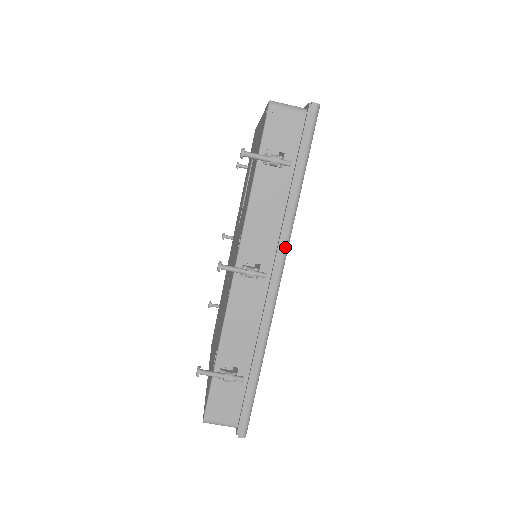
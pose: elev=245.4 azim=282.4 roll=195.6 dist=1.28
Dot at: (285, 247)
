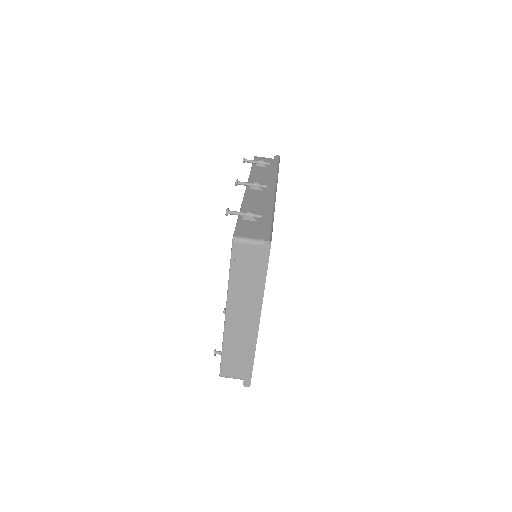
Dot at: (275, 181)
